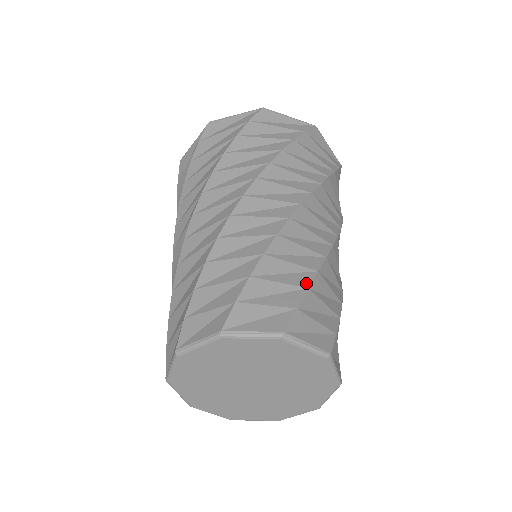
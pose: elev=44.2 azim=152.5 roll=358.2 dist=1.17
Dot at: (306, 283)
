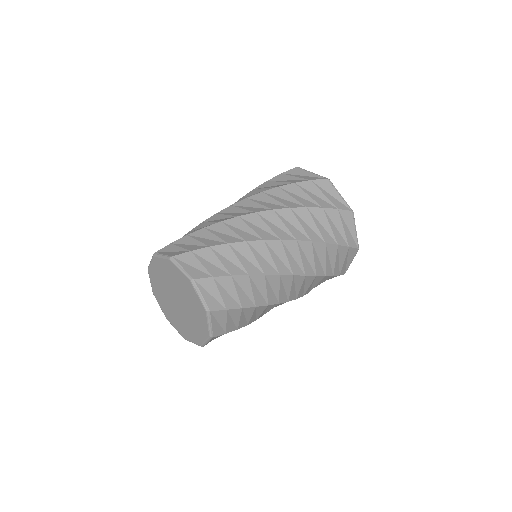
Dot at: (234, 273)
